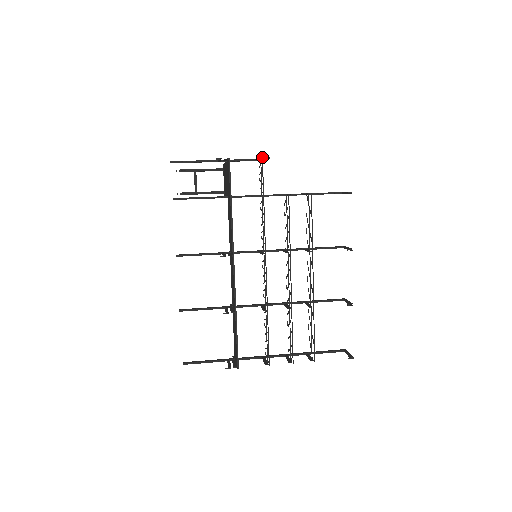
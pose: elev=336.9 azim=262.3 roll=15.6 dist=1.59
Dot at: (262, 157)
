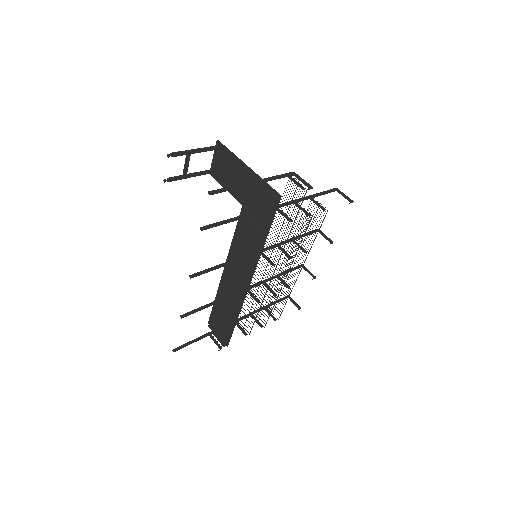
Dot at: (307, 189)
